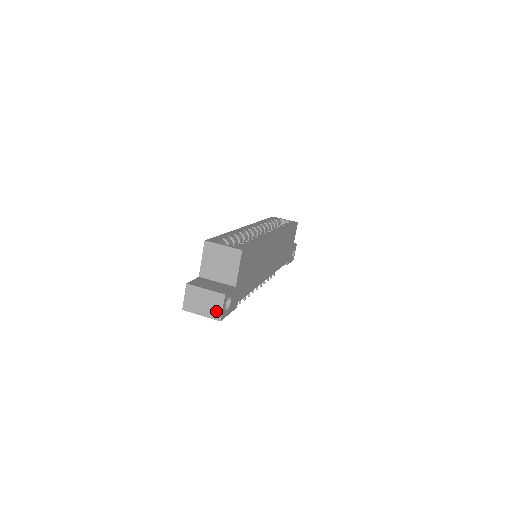
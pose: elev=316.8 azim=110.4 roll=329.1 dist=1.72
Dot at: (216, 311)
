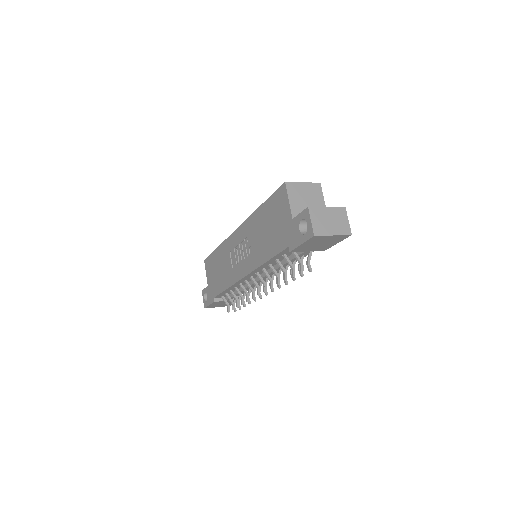
Dot at: (344, 226)
